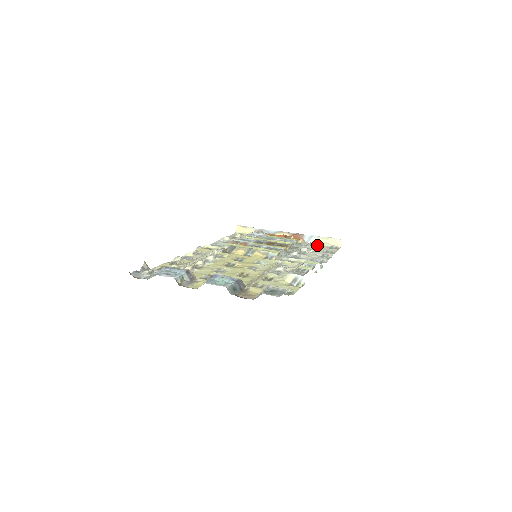
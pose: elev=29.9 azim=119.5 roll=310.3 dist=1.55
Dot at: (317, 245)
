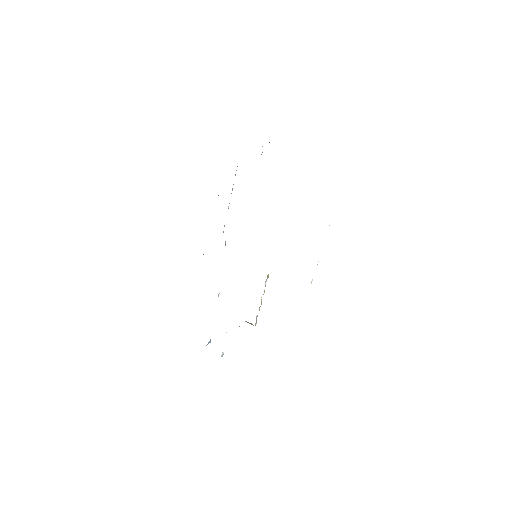
Dot at: occluded
